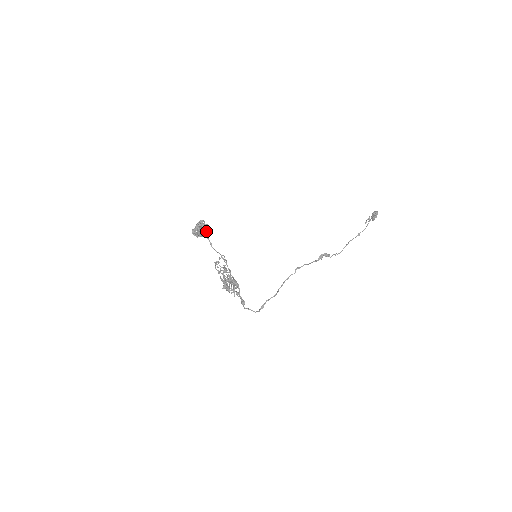
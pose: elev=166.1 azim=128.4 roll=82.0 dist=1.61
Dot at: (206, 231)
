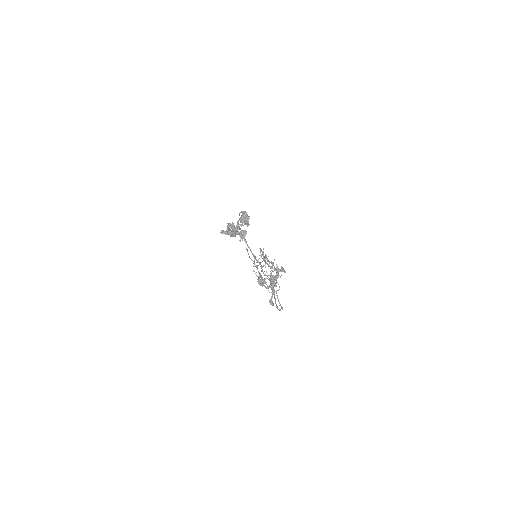
Dot at: occluded
